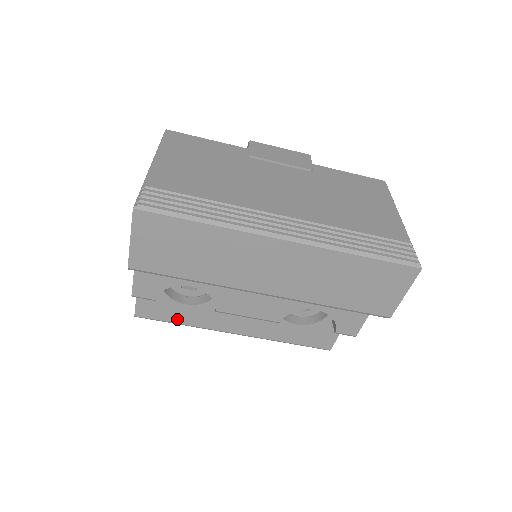
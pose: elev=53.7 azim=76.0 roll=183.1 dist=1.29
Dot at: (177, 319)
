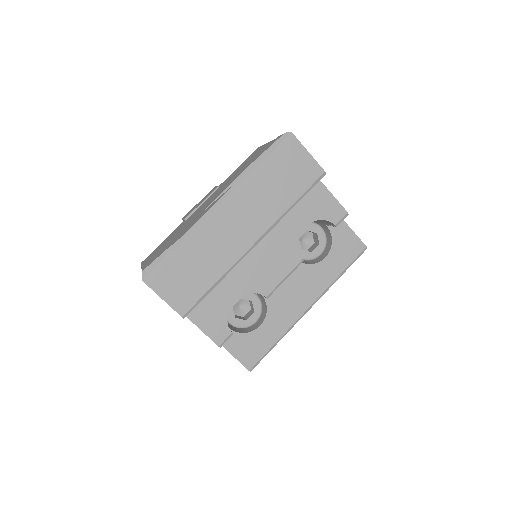
Dot at: (270, 342)
